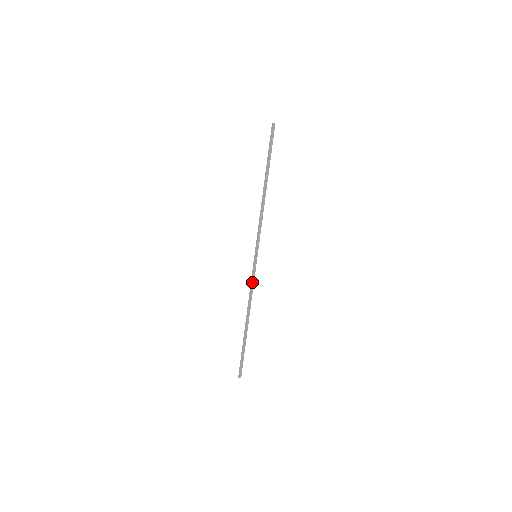
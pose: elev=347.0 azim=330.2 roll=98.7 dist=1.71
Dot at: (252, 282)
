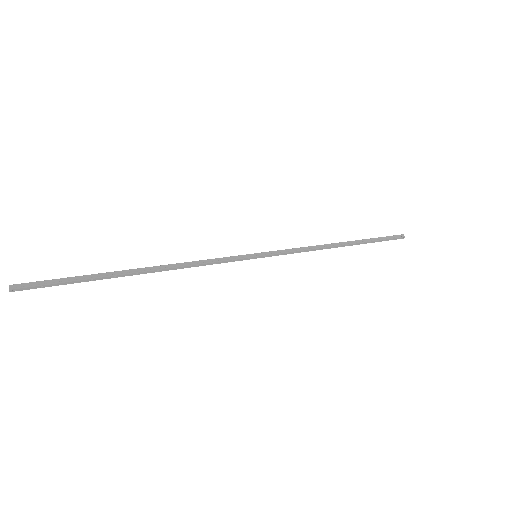
Dot at: (216, 258)
